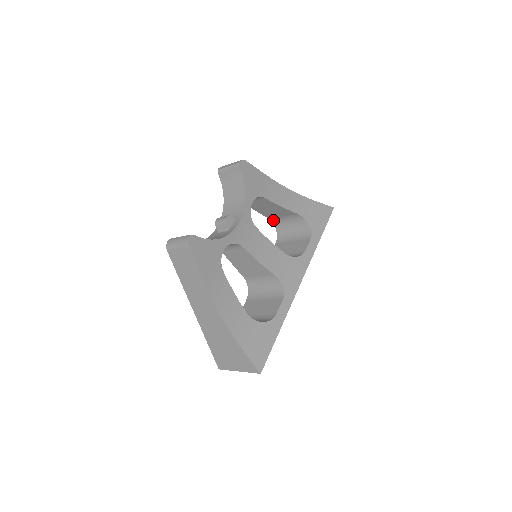
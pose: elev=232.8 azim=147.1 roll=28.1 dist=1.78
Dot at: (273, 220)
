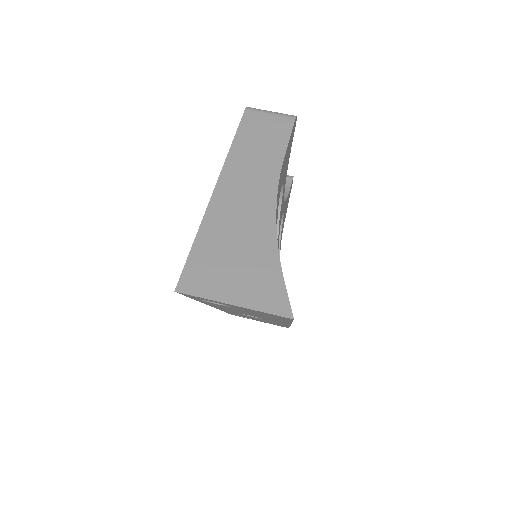
Dot at: occluded
